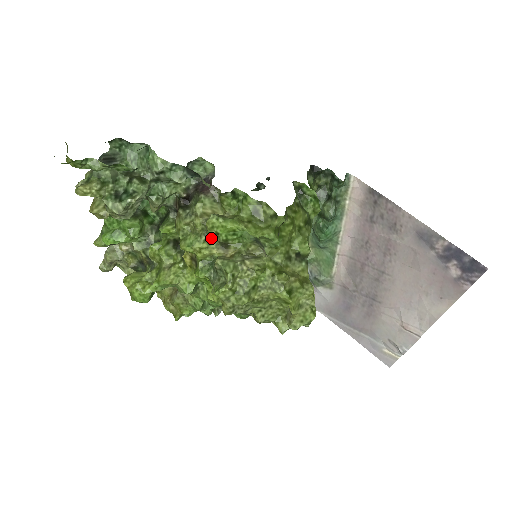
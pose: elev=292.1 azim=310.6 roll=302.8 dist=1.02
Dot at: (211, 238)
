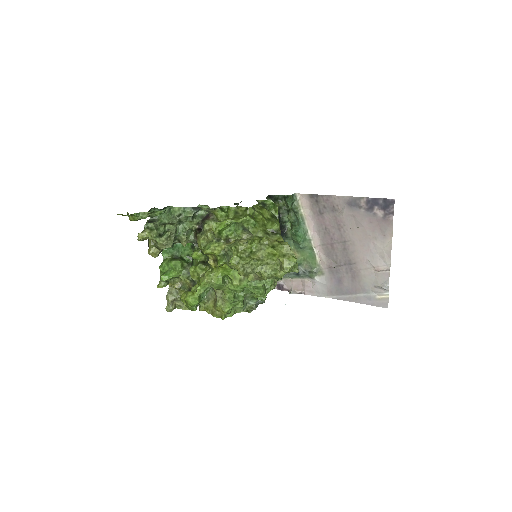
Dot at: (219, 240)
